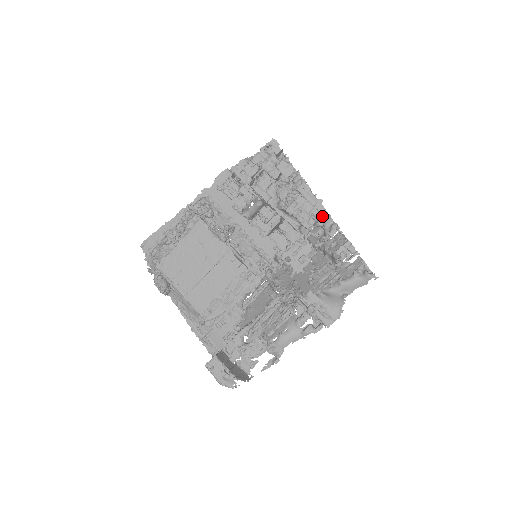
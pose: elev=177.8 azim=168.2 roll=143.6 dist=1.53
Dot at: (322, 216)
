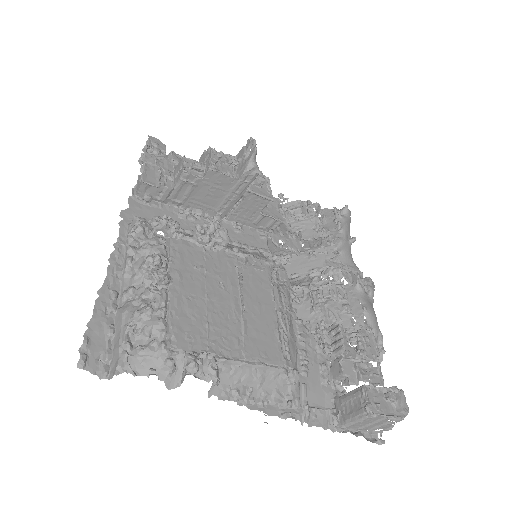
Dot at: occluded
